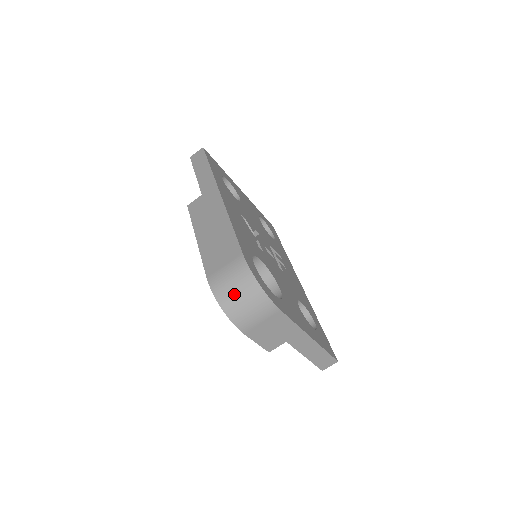
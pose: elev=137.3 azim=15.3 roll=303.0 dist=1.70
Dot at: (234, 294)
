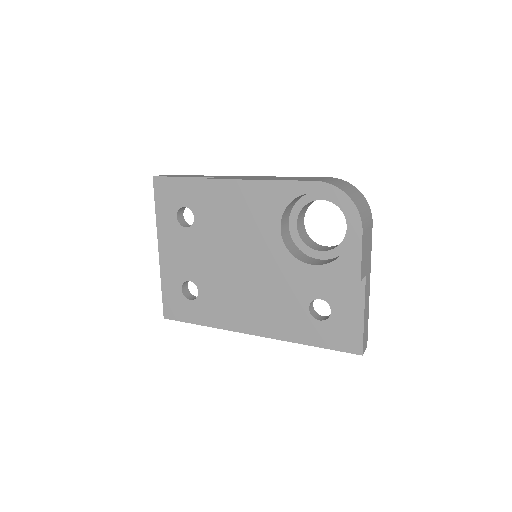
Dot at: (350, 190)
